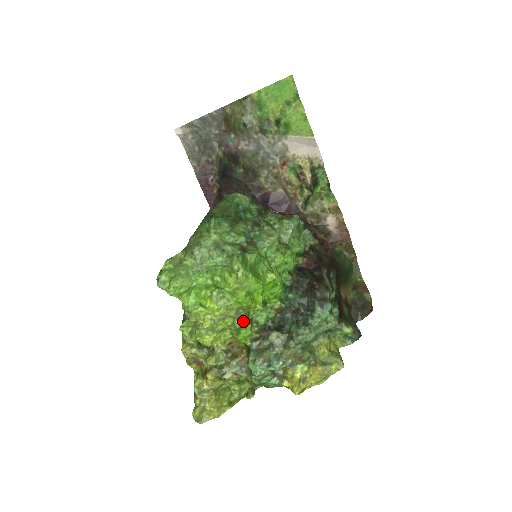
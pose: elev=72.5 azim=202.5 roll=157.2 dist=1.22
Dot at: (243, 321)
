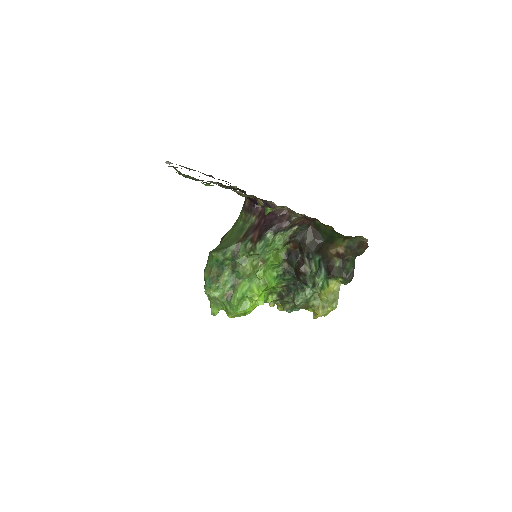
Dot at: occluded
